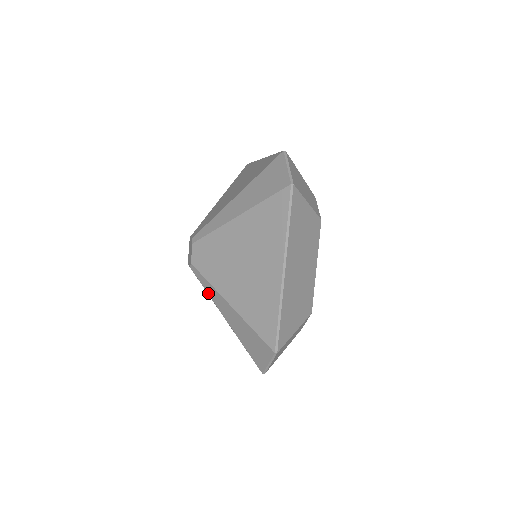
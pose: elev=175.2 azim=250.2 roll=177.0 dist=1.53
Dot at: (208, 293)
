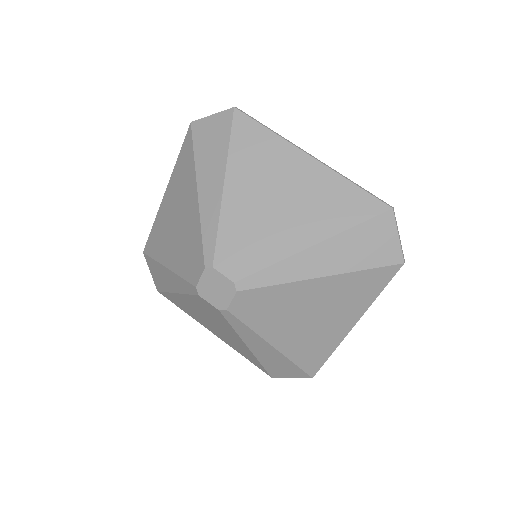
Dot at: (237, 332)
